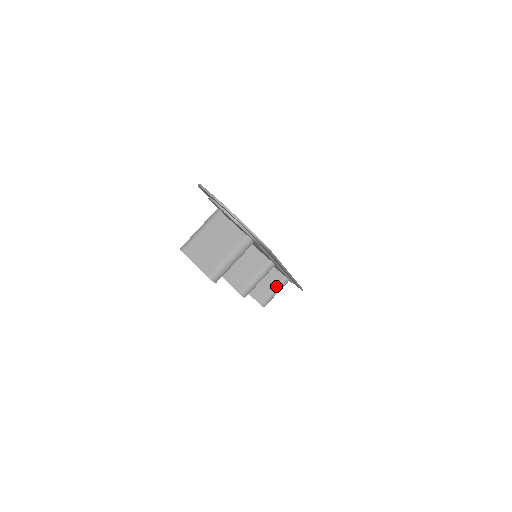
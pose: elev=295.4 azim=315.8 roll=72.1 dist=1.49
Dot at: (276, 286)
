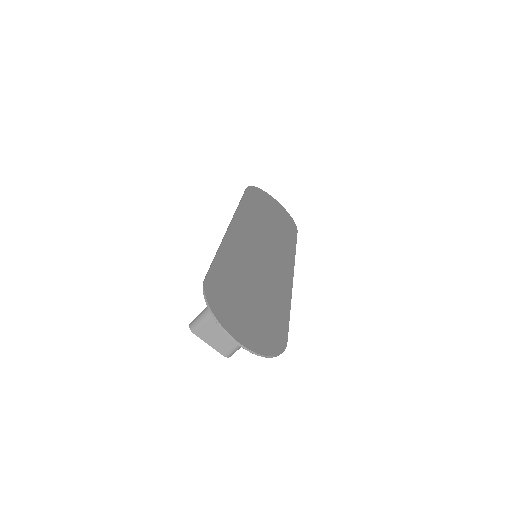
Dot at: occluded
